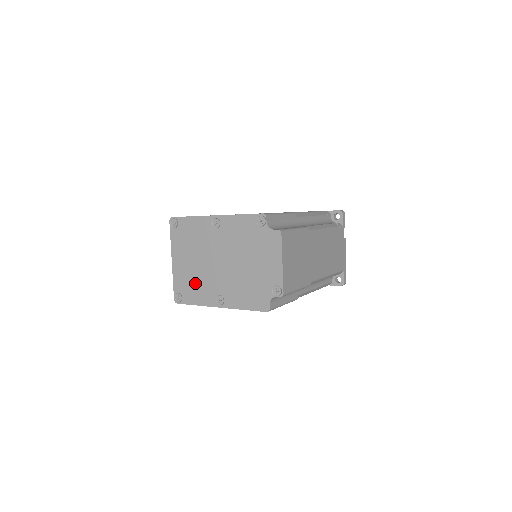
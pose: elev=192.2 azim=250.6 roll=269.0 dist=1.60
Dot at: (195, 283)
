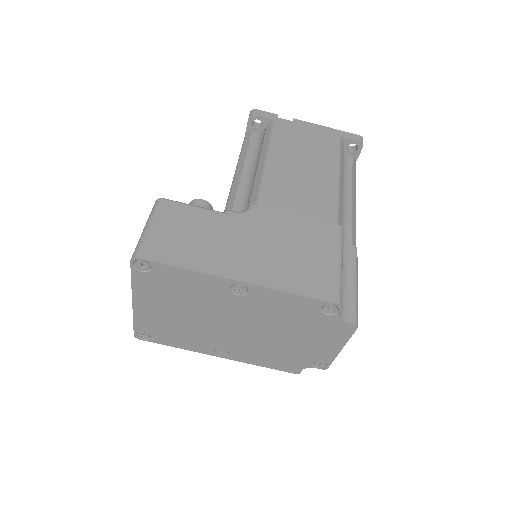
Dot at: (179, 332)
